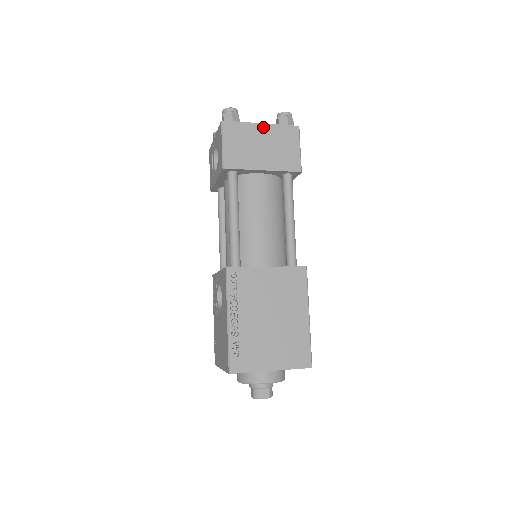
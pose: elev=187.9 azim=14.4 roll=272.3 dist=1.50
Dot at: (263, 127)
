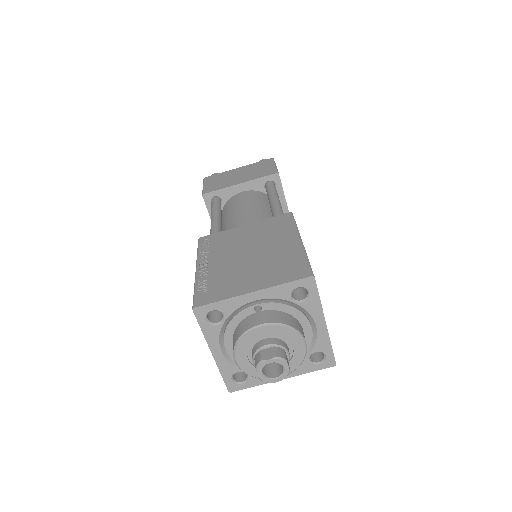
Dot at: (240, 169)
